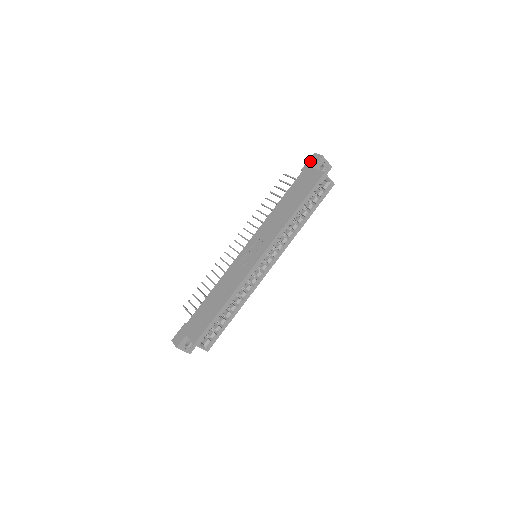
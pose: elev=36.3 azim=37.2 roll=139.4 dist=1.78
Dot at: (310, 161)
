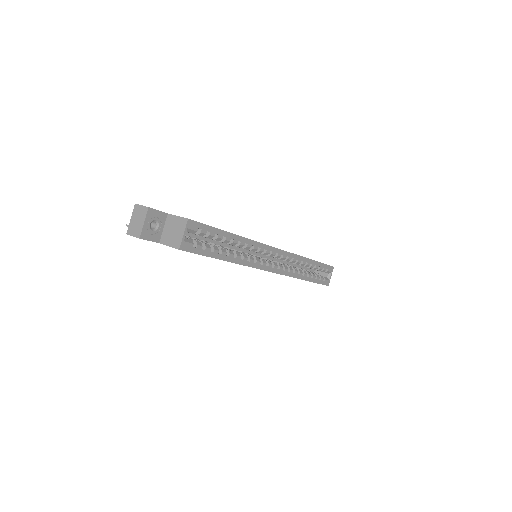
Dot at: occluded
